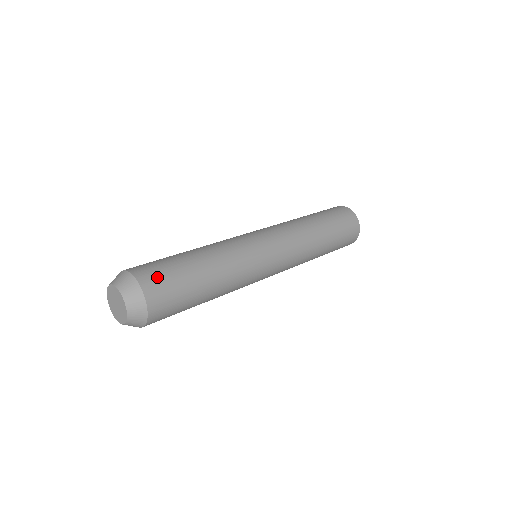
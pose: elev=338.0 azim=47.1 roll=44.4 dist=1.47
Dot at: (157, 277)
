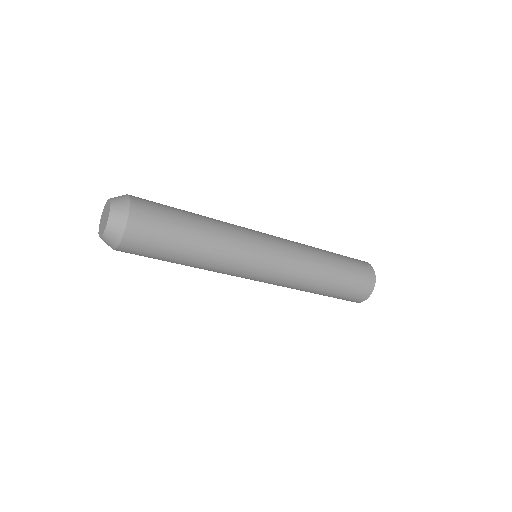
Dot at: (148, 201)
